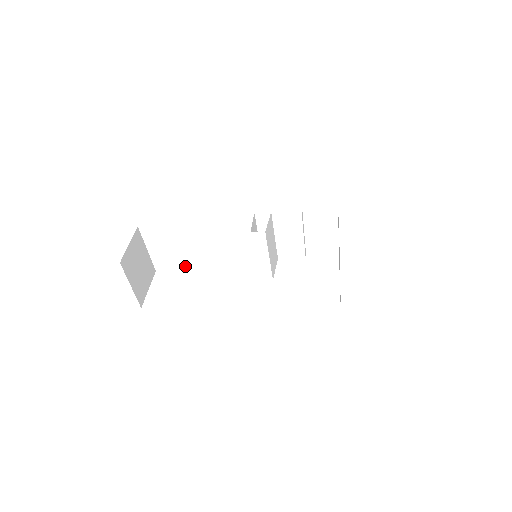
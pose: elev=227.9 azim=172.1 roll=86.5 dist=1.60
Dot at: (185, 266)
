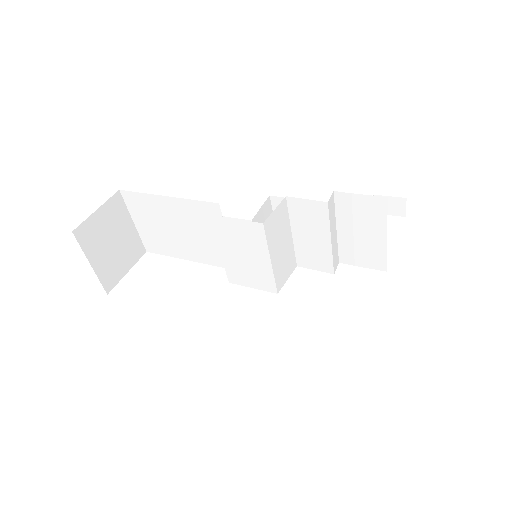
Dot at: (177, 252)
